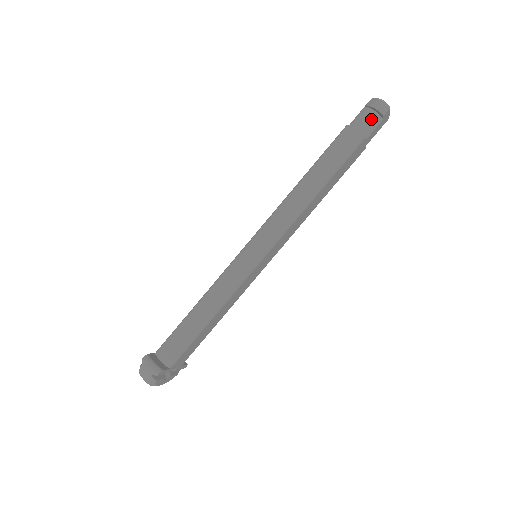
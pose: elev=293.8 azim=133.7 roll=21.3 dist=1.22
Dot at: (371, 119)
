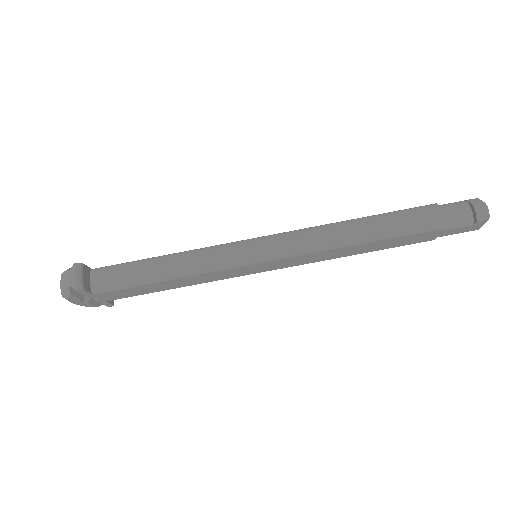
Dot at: (463, 215)
